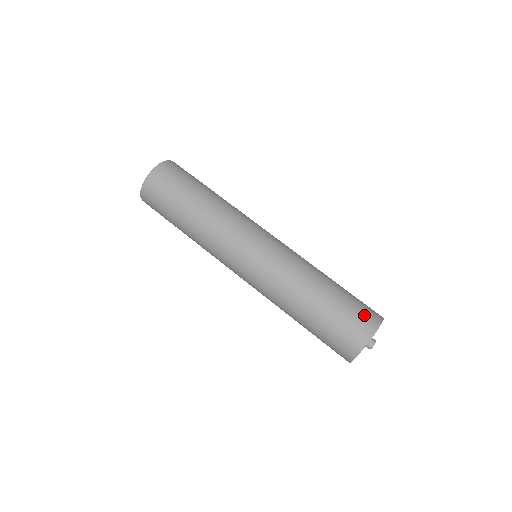
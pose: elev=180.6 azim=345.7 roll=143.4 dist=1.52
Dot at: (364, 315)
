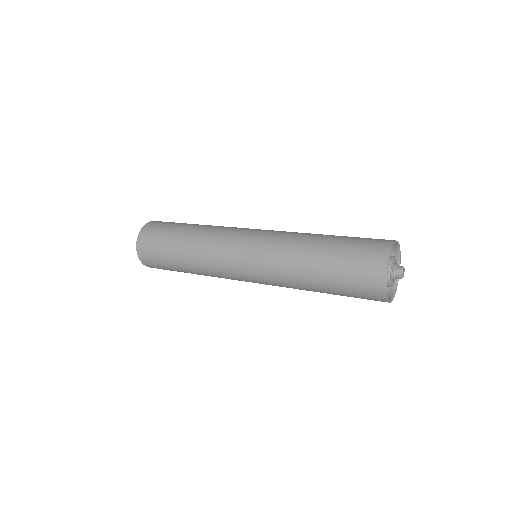
Dot at: (369, 254)
